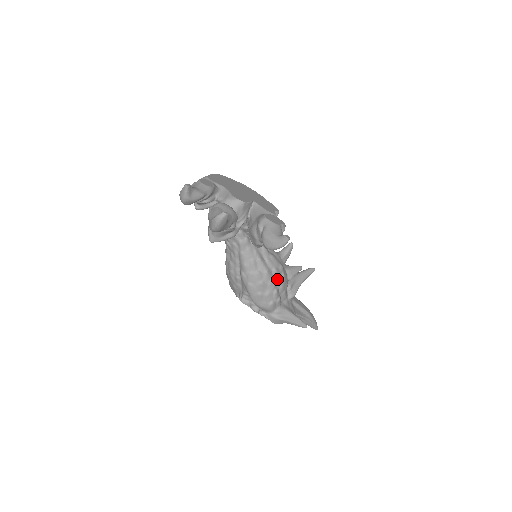
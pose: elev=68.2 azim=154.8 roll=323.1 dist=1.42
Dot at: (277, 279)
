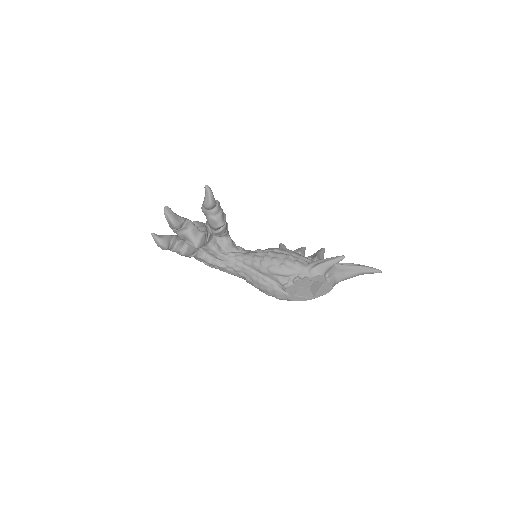
Dot at: (283, 252)
